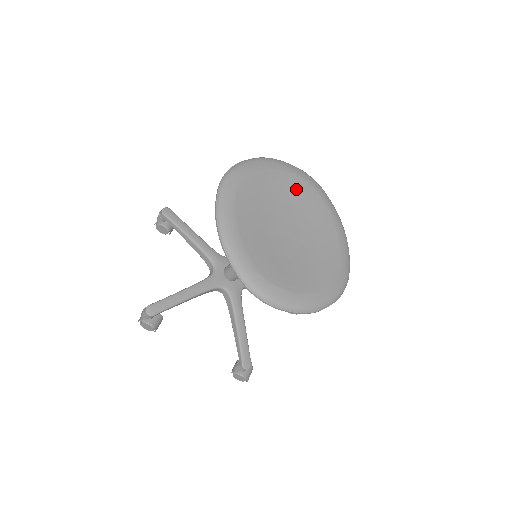
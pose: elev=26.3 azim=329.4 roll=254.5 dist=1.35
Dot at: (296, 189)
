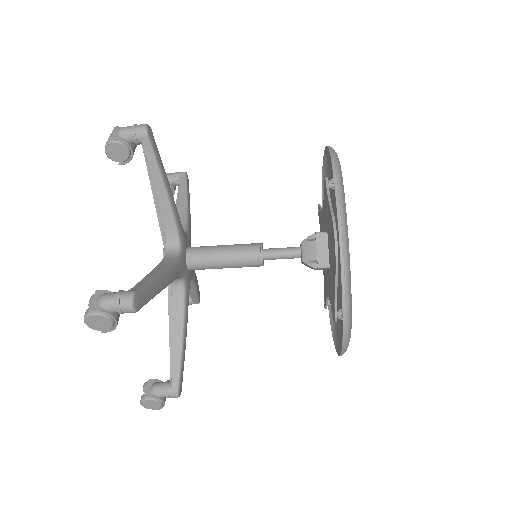
Dot at: occluded
